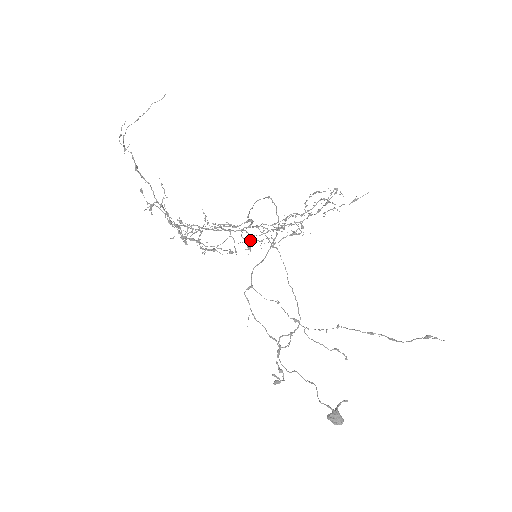
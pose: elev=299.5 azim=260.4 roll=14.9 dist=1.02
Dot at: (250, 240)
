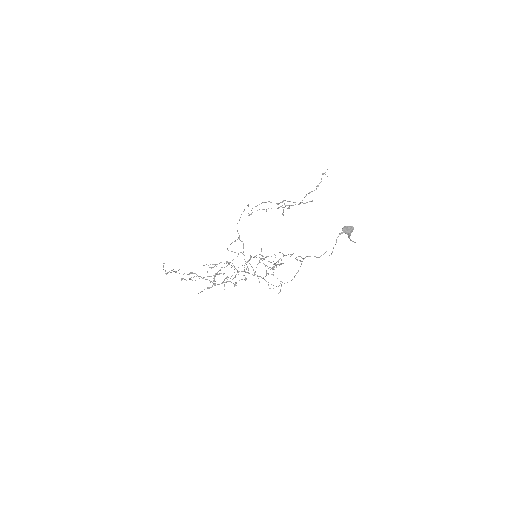
Dot at: (249, 259)
